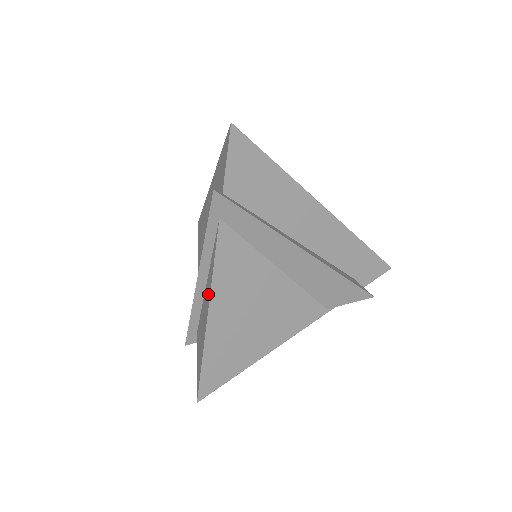
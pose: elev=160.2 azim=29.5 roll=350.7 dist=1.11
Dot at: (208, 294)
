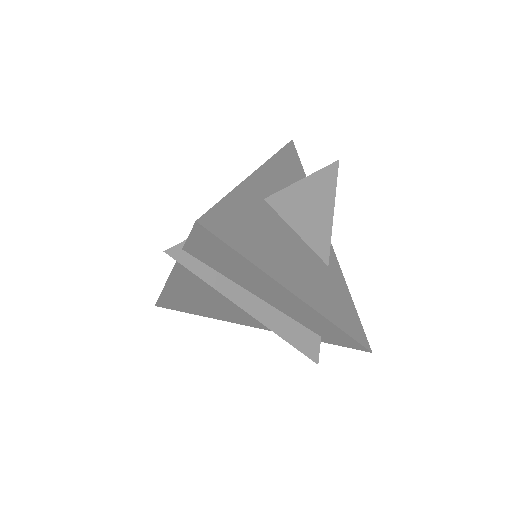
Dot at: occluded
